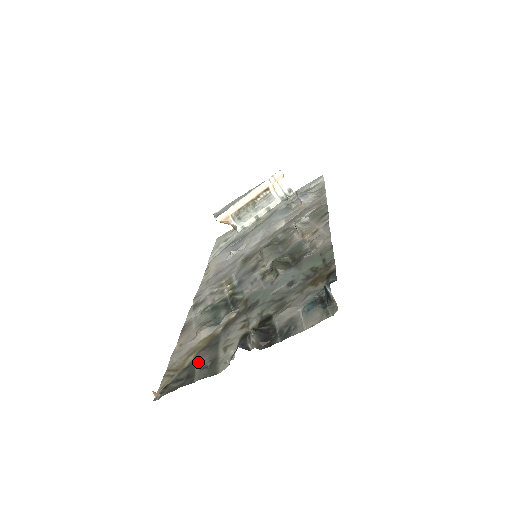
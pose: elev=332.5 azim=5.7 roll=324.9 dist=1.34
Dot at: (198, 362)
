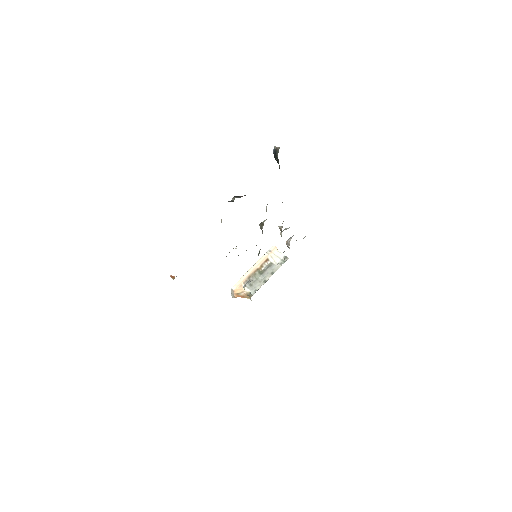
Dot at: occluded
